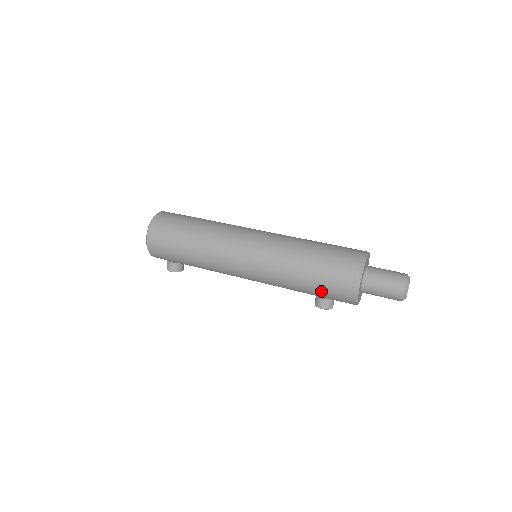
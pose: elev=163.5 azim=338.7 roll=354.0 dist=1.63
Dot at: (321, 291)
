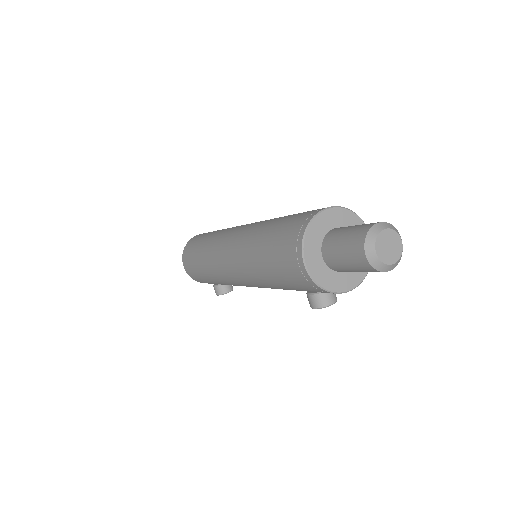
Dot at: (286, 282)
